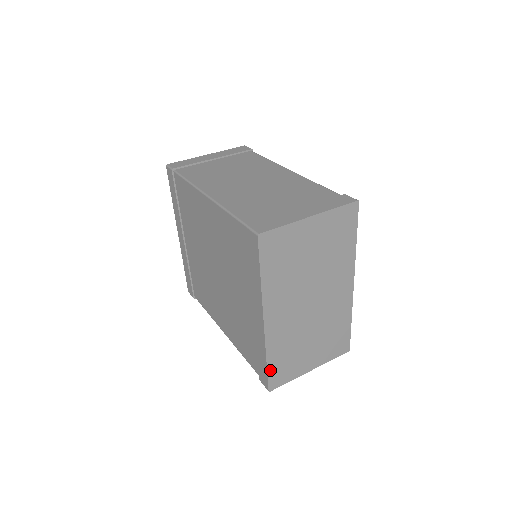
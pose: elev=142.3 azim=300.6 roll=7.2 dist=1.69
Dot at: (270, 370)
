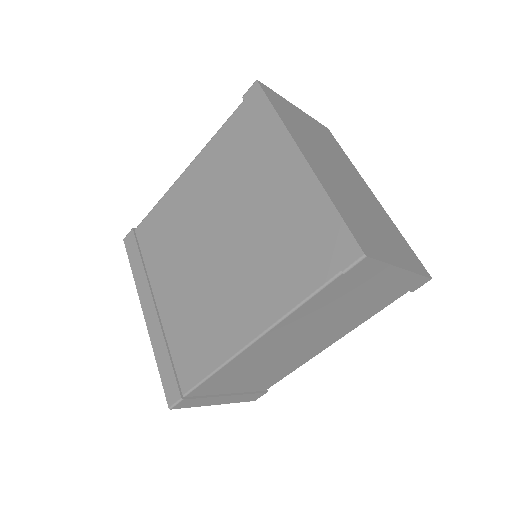
Dot at: (346, 221)
